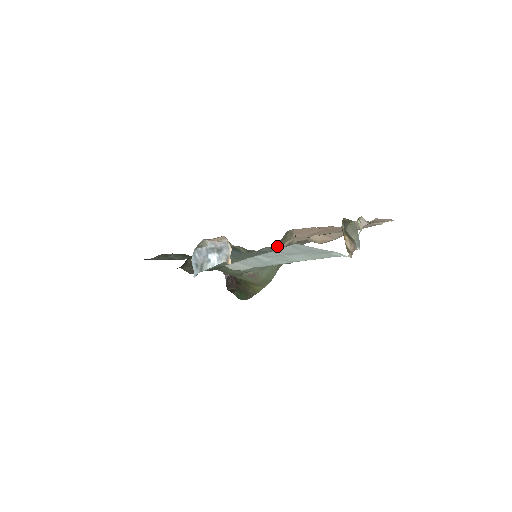
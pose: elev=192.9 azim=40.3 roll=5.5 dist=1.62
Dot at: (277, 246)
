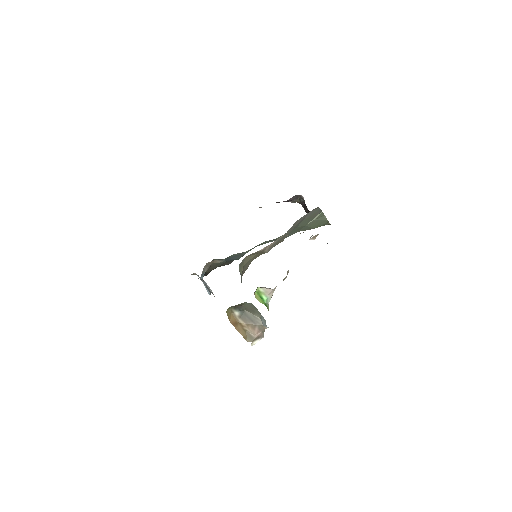
Dot at: (258, 256)
